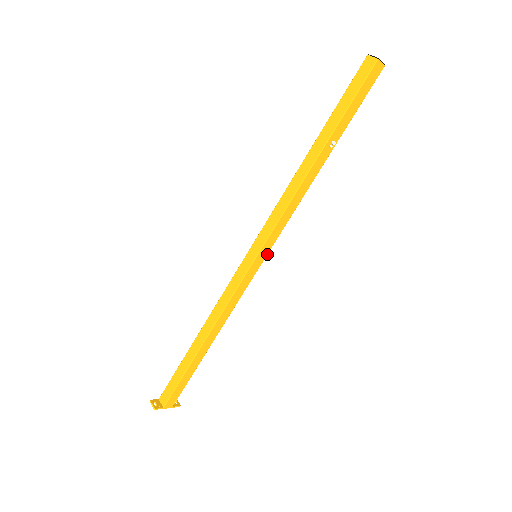
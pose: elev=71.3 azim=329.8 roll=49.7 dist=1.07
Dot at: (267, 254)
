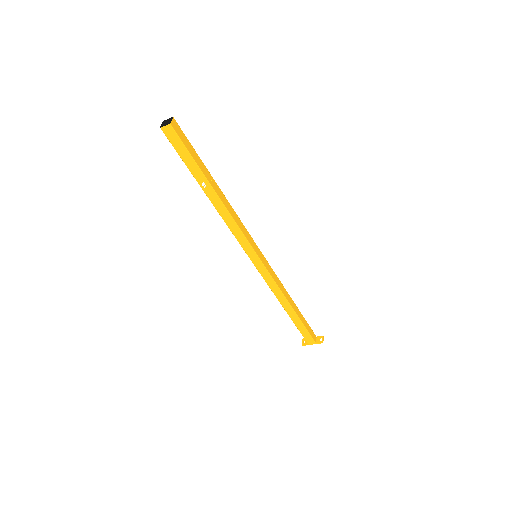
Dot at: (257, 254)
